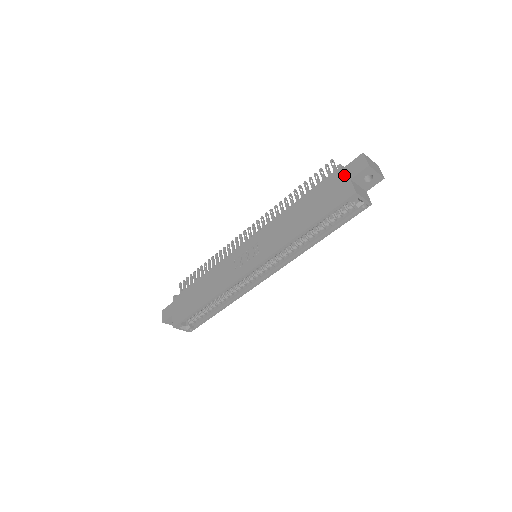
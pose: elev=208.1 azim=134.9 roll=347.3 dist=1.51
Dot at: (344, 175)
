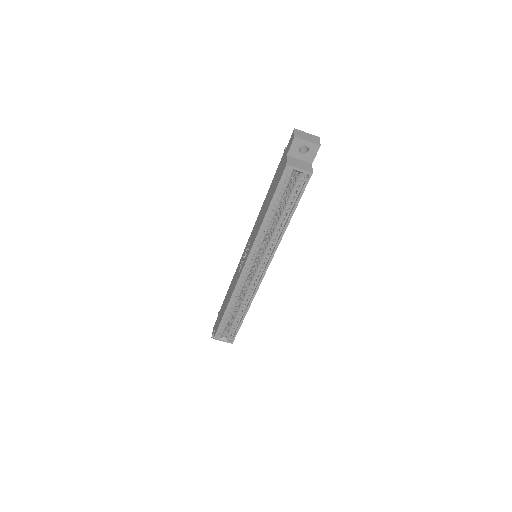
Dot at: (285, 154)
